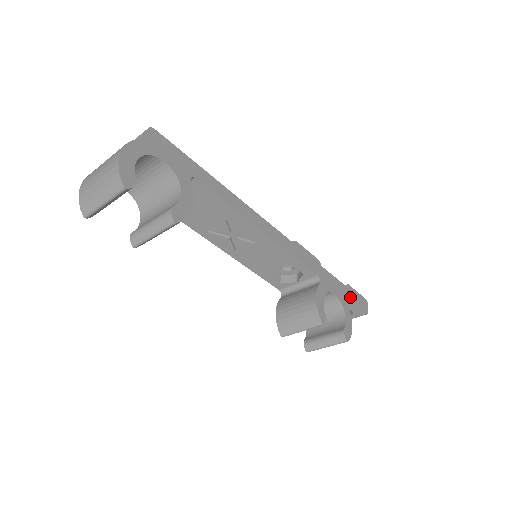
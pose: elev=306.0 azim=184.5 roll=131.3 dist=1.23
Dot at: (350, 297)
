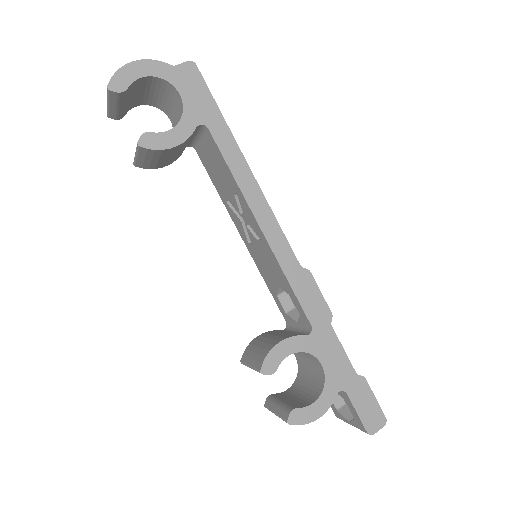
Dot at: (352, 391)
